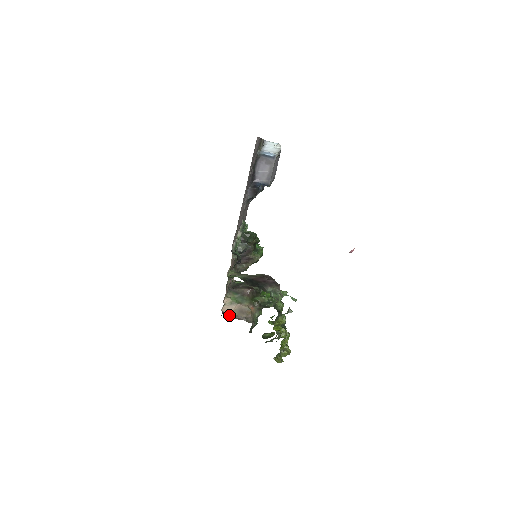
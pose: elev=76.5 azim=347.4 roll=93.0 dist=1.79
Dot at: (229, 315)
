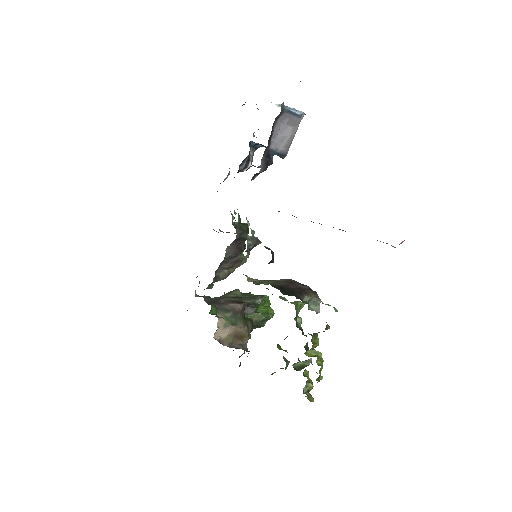
Dot at: (222, 343)
